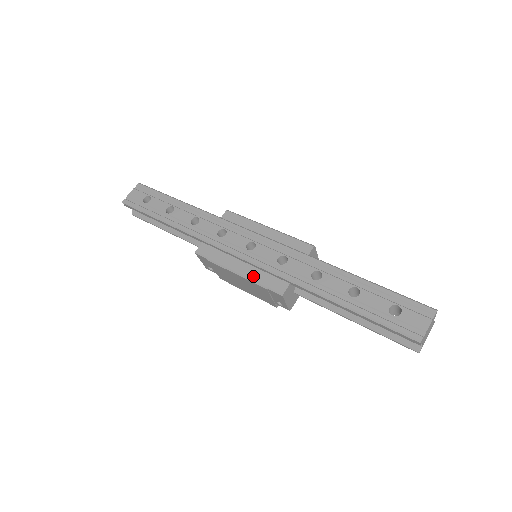
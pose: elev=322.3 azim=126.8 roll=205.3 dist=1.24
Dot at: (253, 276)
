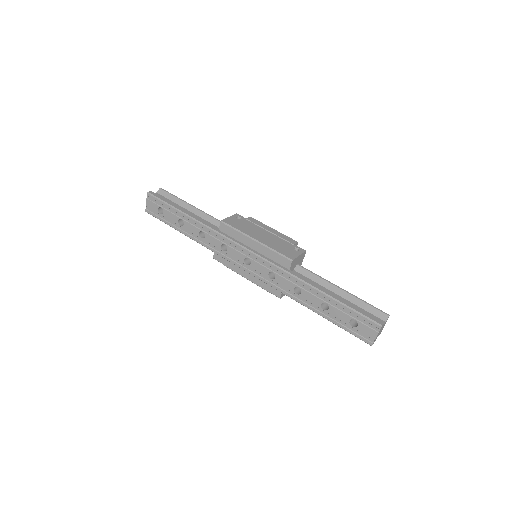
Dot at: (257, 282)
